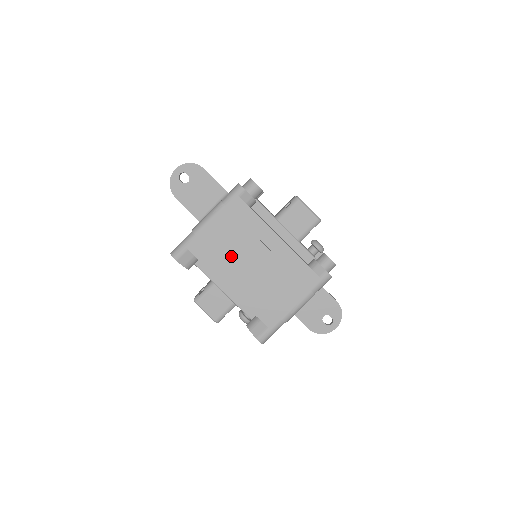
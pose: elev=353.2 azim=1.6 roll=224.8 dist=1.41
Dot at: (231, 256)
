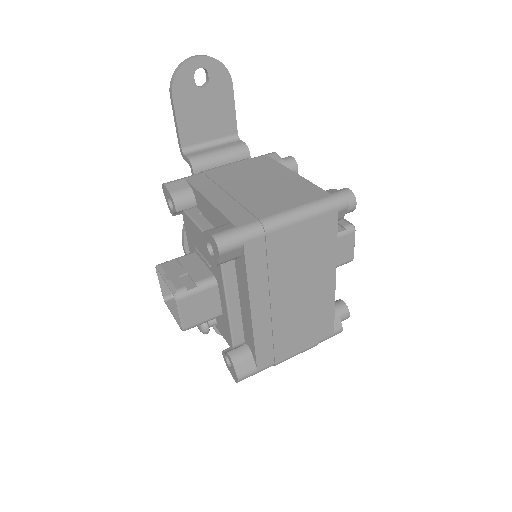
Dot at: (282, 277)
